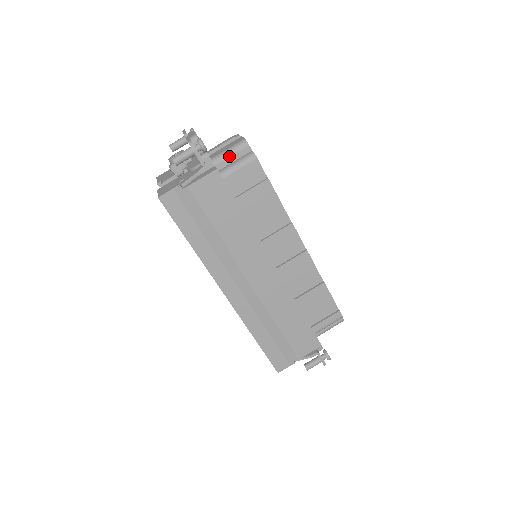
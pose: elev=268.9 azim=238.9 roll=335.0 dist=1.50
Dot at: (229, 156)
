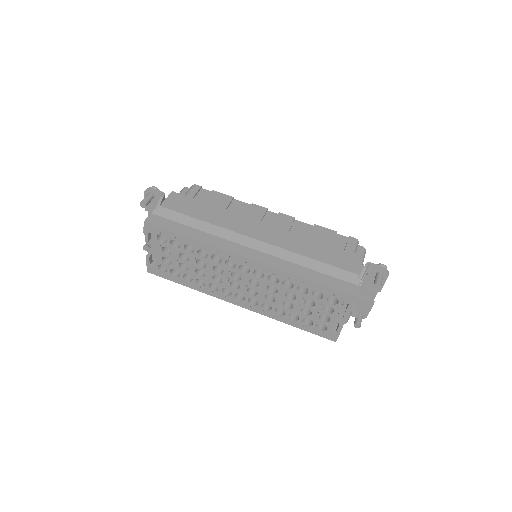
Dot at: occluded
